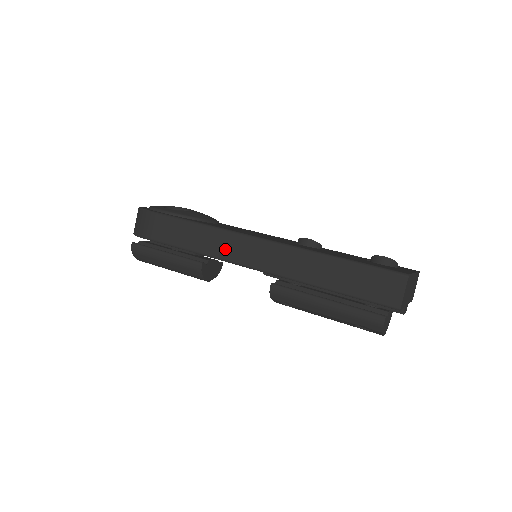
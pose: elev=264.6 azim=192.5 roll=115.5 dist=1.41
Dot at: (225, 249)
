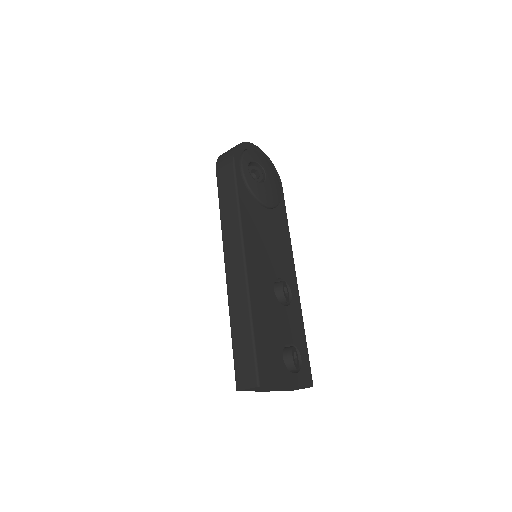
Dot at: (229, 237)
